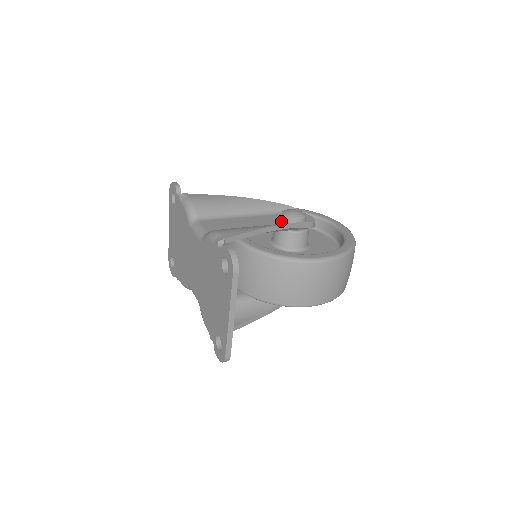
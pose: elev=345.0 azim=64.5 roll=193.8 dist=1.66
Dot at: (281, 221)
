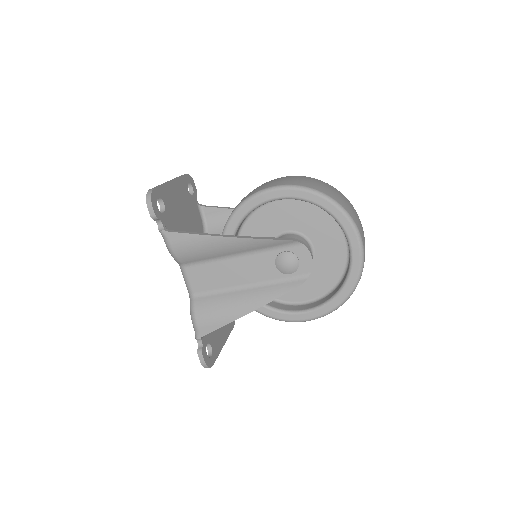
Dot at: occluded
